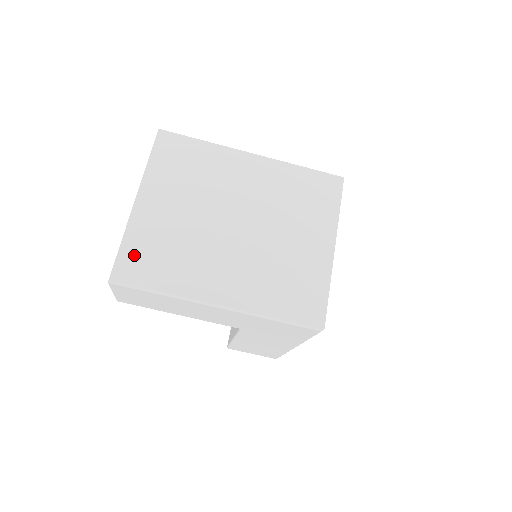
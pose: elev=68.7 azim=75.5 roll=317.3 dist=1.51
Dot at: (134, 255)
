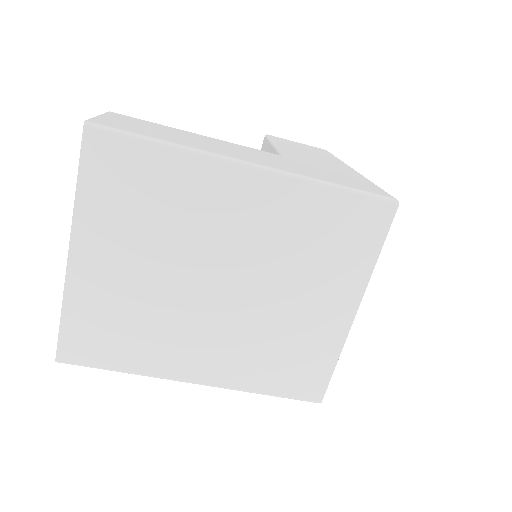
Dot at: (81, 332)
